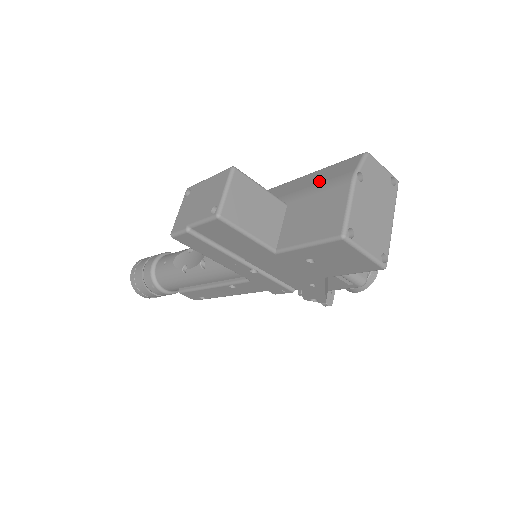
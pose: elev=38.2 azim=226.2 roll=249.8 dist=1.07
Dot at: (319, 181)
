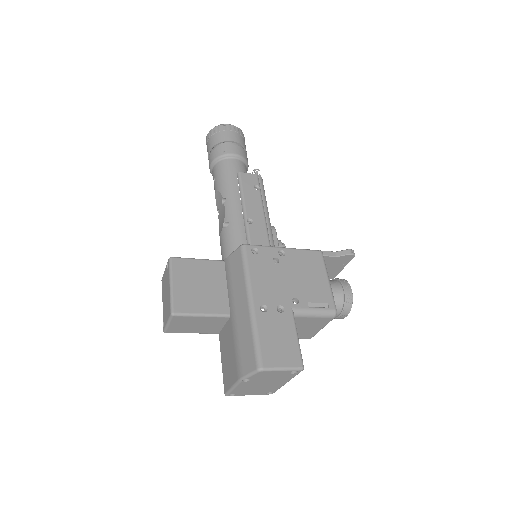
Dot at: (240, 339)
